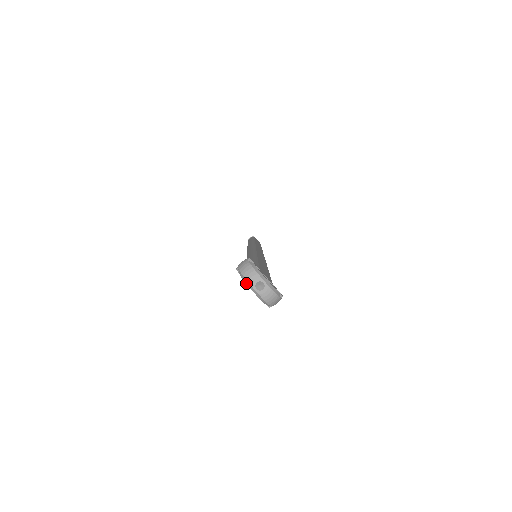
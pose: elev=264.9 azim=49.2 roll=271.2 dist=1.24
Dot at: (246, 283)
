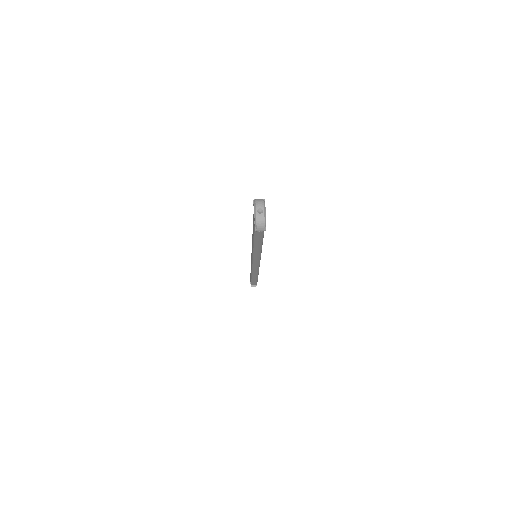
Dot at: (254, 206)
